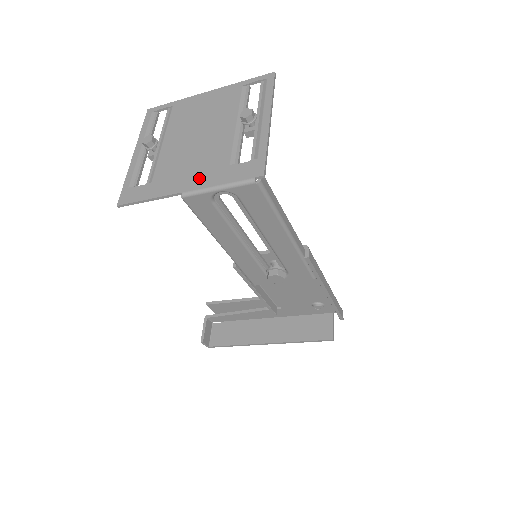
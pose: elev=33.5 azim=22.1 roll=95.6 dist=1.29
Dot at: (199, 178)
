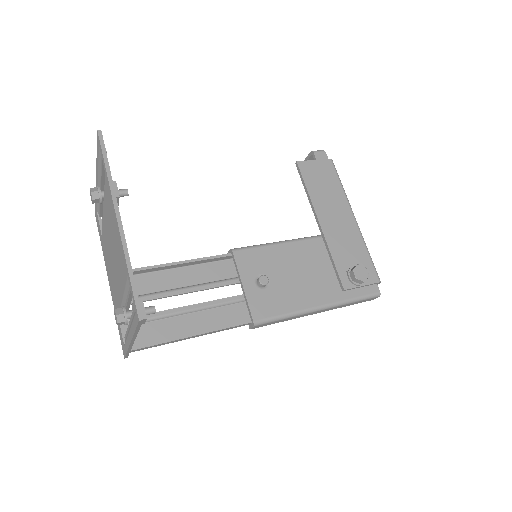
Dot at: (111, 290)
